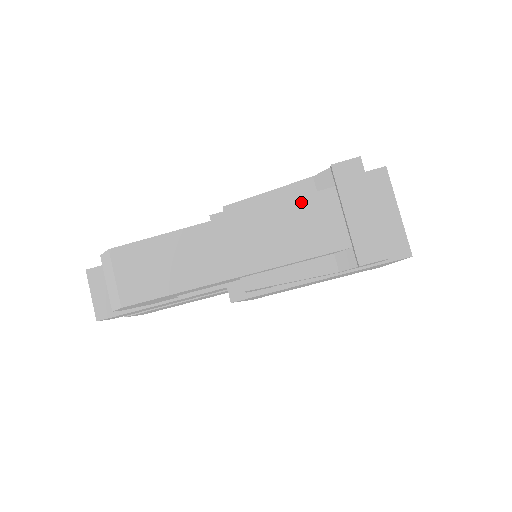
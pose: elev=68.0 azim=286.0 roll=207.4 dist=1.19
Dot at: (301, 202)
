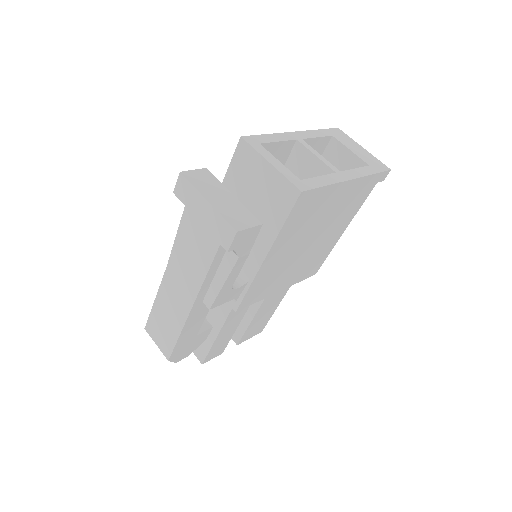
Dot at: (184, 229)
